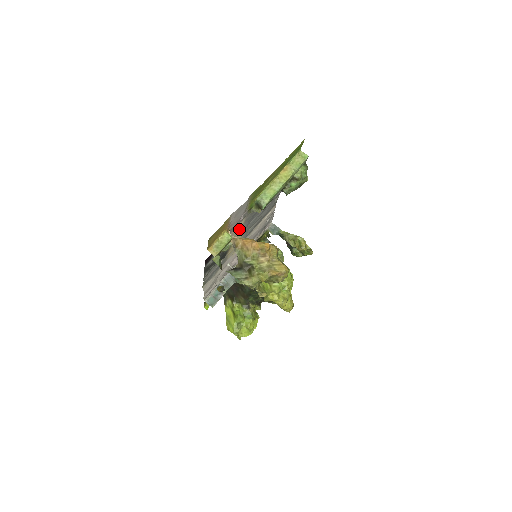
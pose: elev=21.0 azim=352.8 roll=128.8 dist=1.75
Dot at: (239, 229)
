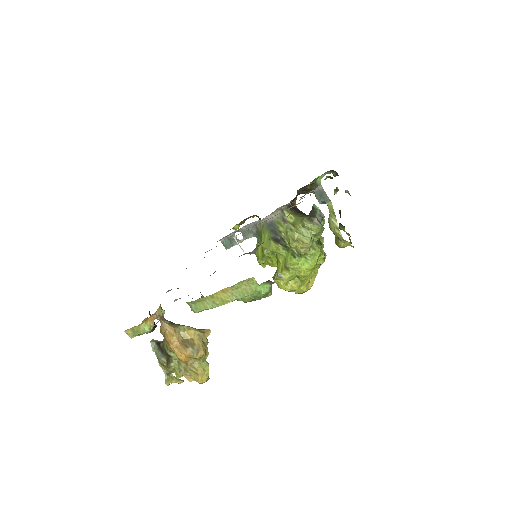
Dot at: occluded
